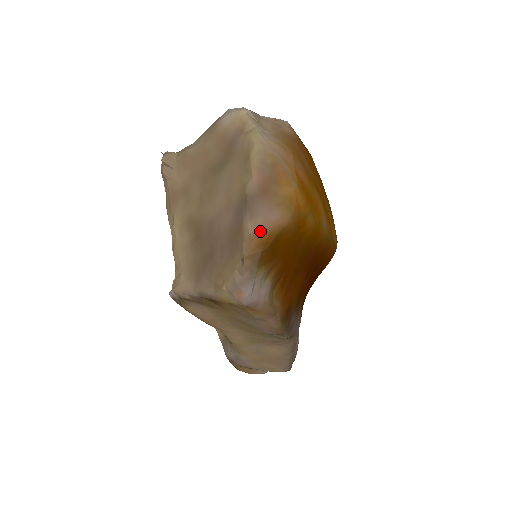
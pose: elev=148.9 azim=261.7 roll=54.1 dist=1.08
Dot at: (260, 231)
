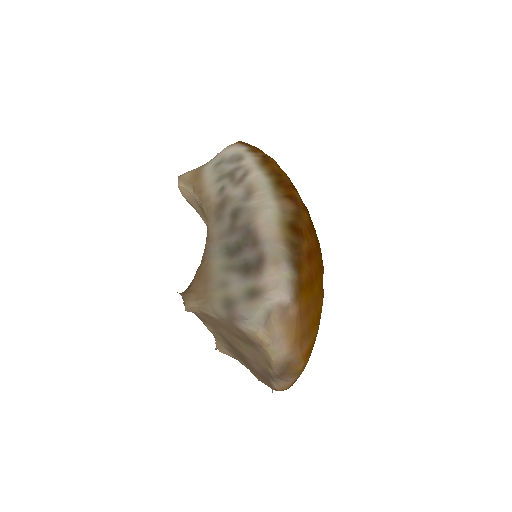
Dot at: (283, 388)
